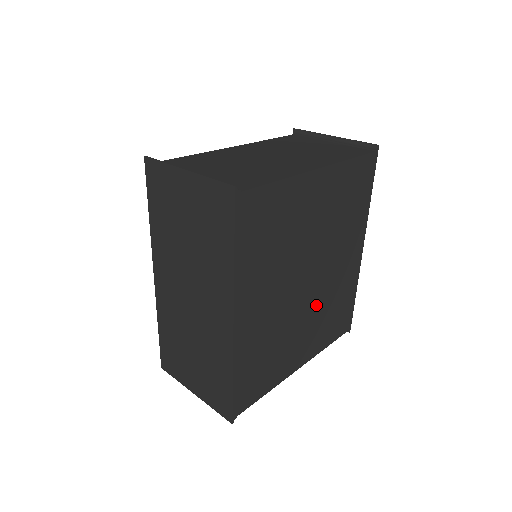
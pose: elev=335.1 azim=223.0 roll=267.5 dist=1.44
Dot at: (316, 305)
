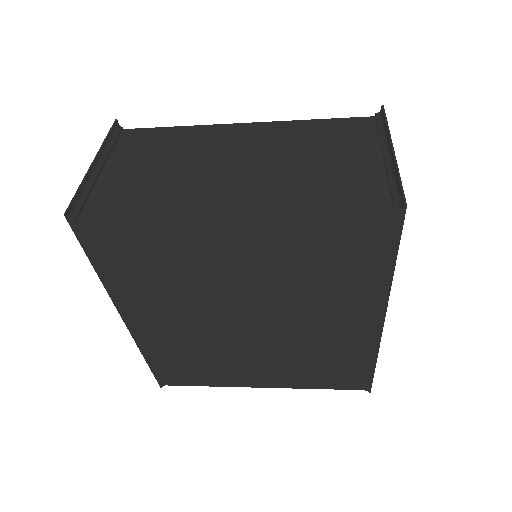
Dot at: (277, 348)
